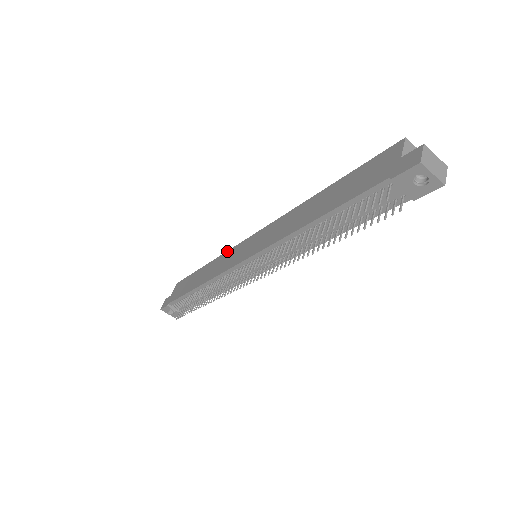
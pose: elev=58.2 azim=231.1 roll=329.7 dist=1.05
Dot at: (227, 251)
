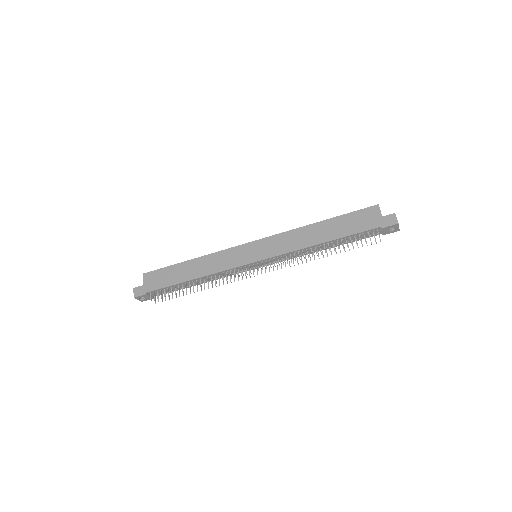
Dot at: (220, 251)
